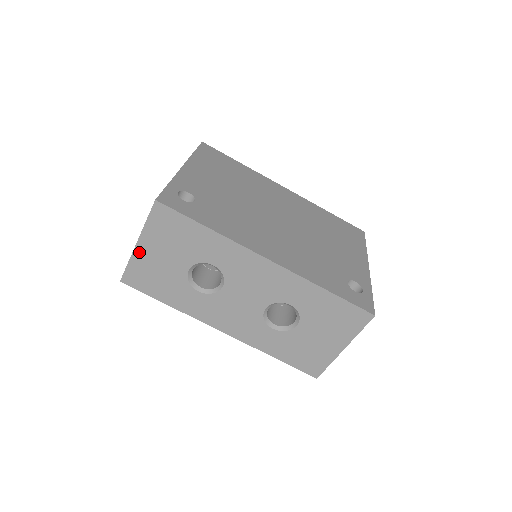
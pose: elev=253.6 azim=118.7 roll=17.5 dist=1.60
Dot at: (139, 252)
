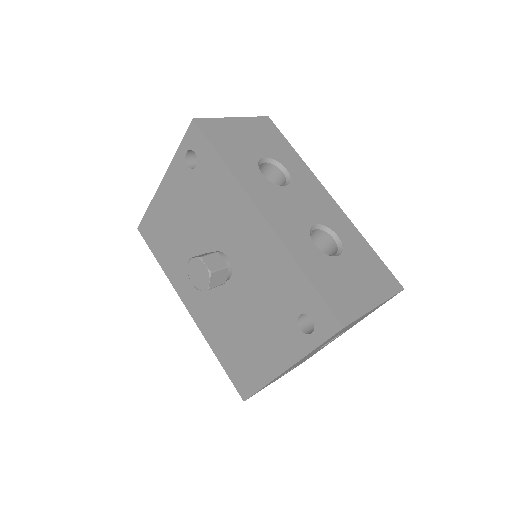
Dot at: (231, 121)
